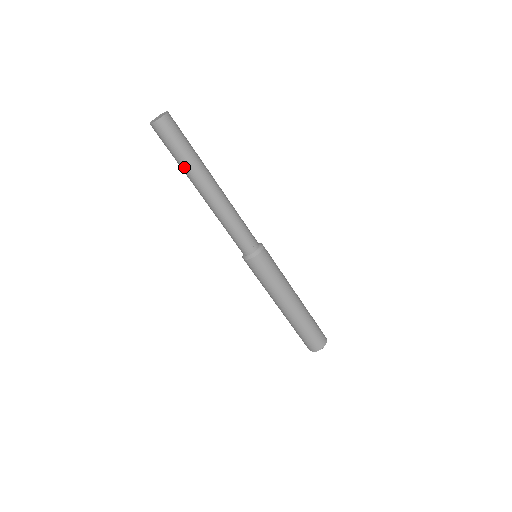
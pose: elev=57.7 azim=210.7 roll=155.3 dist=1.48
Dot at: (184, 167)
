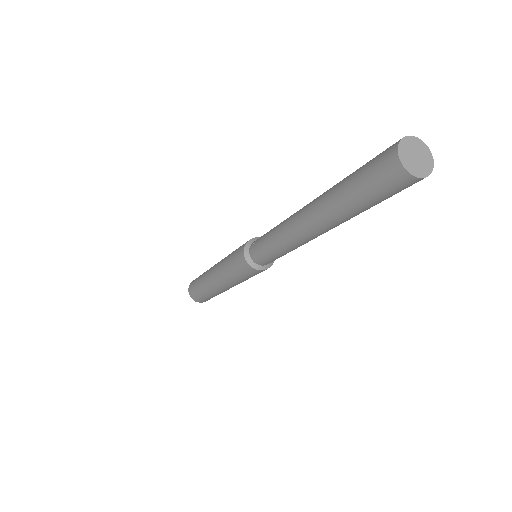
Dot at: (350, 214)
